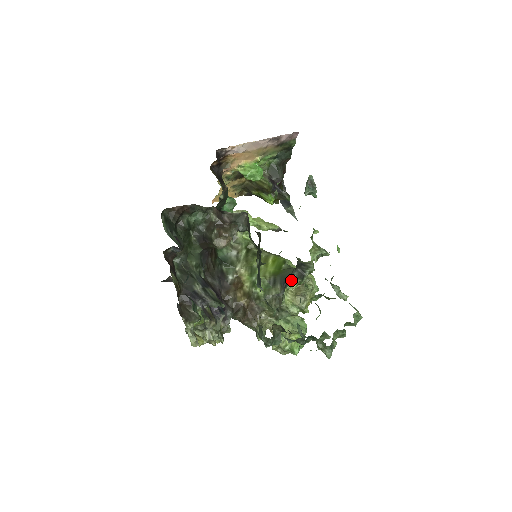
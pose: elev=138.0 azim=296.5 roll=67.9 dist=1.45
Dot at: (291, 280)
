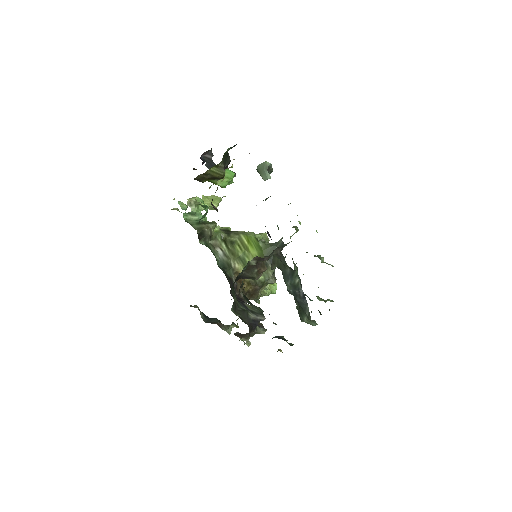
Dot at: occluded
